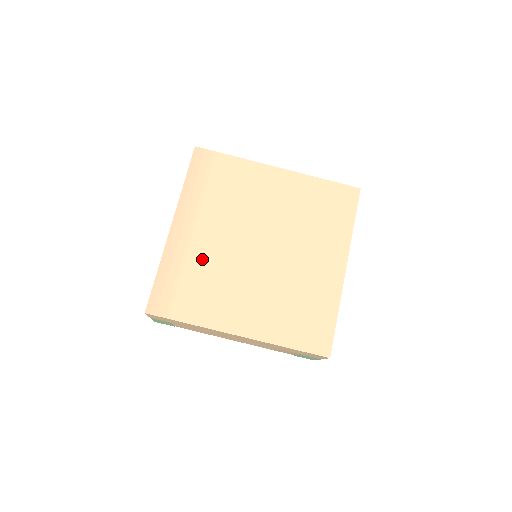
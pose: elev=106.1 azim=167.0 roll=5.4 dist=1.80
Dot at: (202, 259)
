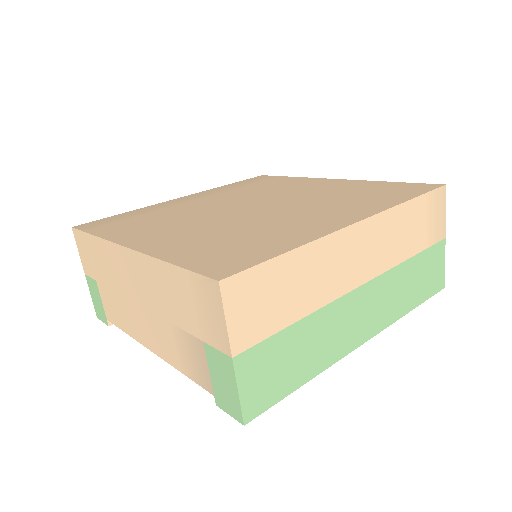
Dot at: (177, 210)
